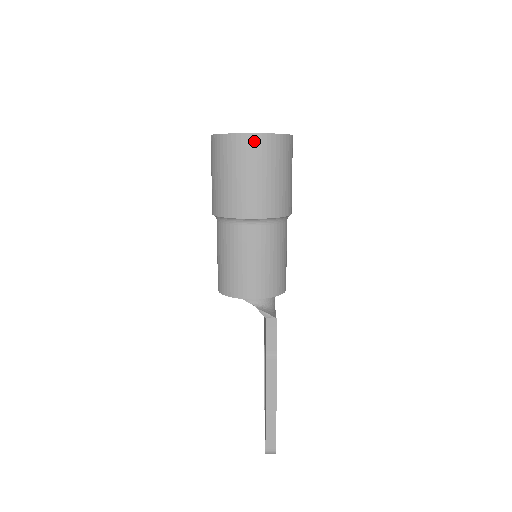
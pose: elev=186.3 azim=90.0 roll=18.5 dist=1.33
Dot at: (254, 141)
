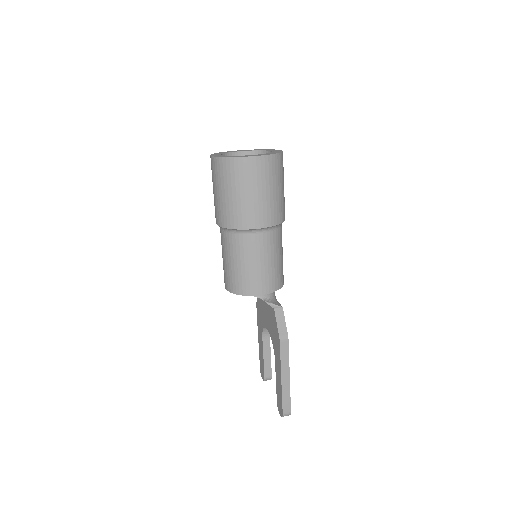
Dot at: (258, 162)
